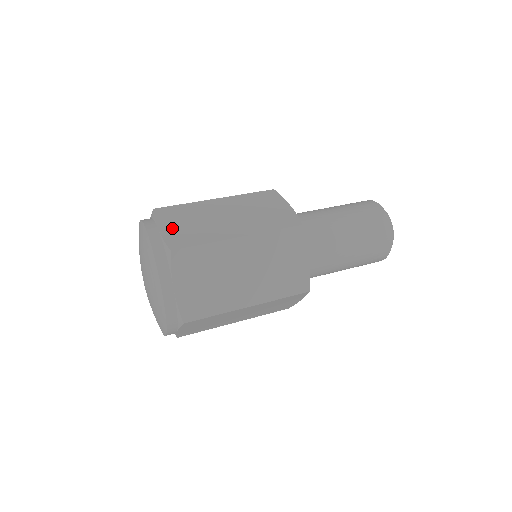
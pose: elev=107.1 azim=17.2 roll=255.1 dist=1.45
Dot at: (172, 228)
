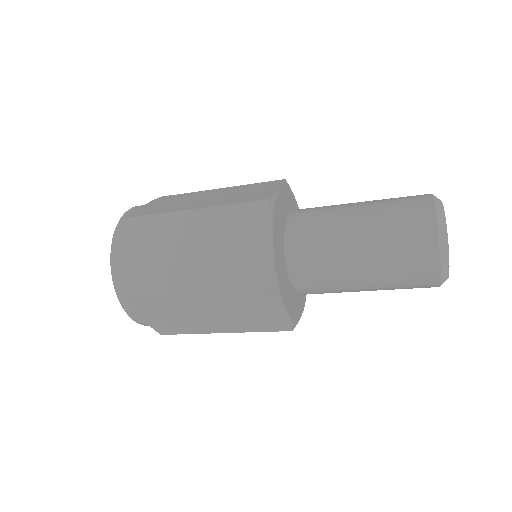
Dot at: (150, 206)
